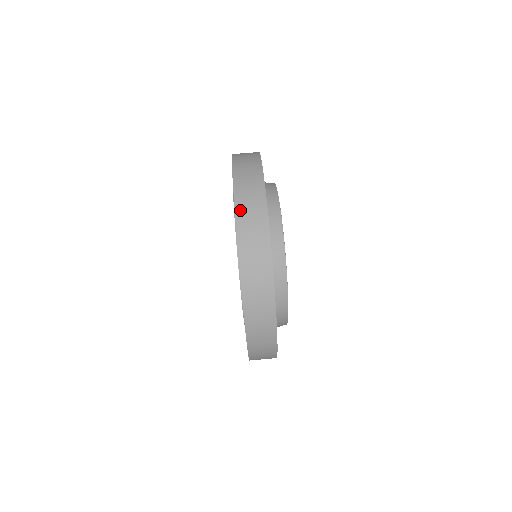
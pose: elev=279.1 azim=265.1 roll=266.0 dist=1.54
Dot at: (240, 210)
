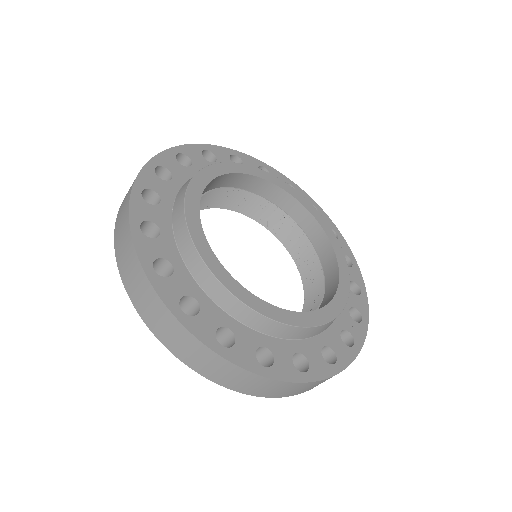
Dot at: occluded
